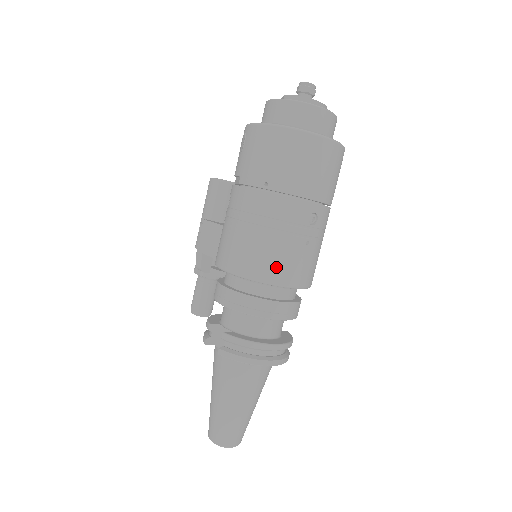
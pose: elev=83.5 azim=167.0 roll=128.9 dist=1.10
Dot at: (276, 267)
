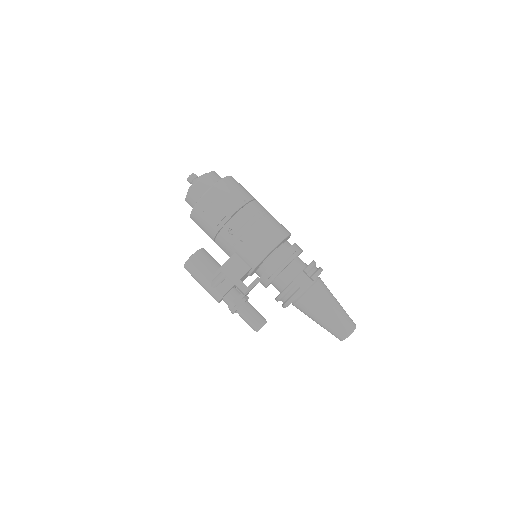
Dot at: (283, 227)
